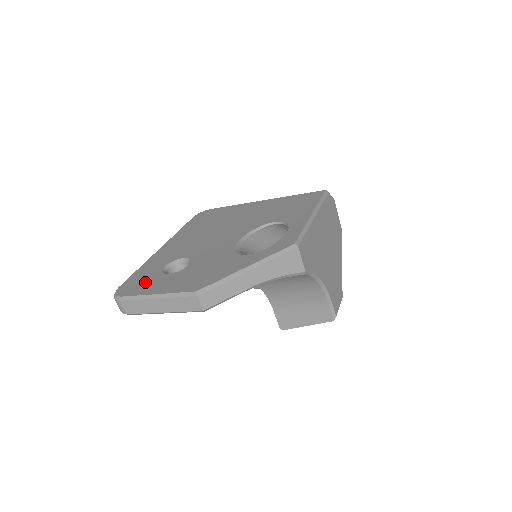
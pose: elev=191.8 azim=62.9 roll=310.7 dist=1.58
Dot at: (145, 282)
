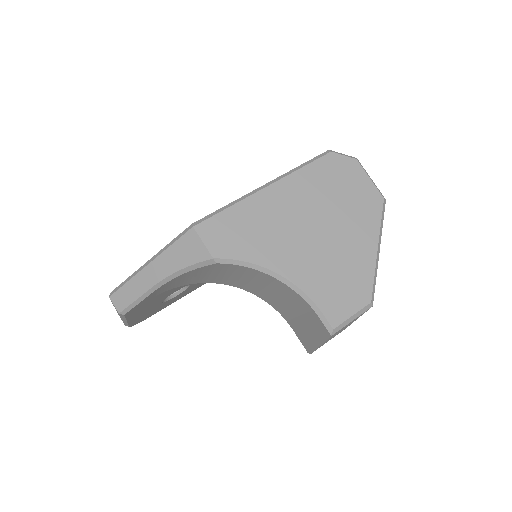
Dot at: occluded
